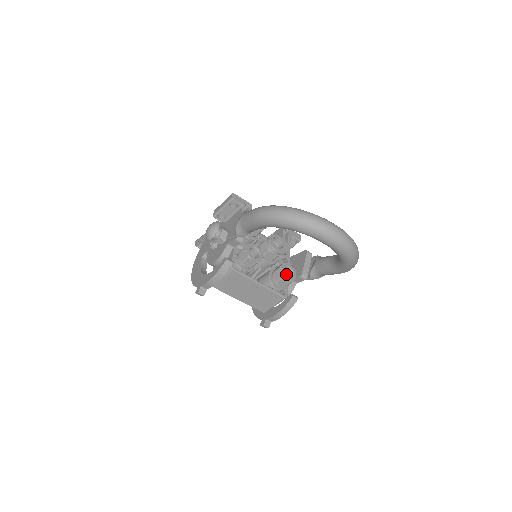
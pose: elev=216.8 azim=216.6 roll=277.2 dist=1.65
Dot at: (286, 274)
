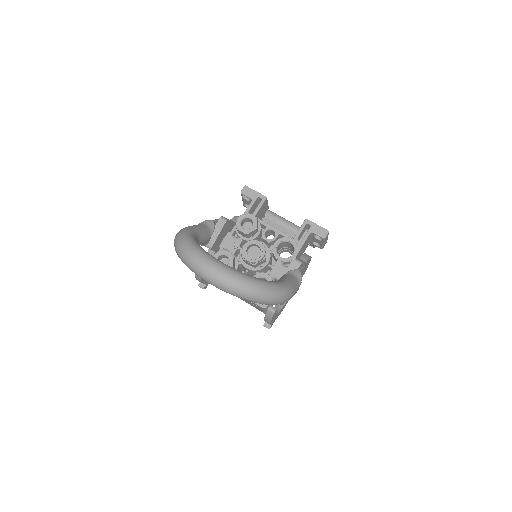
Dot at: occluded
